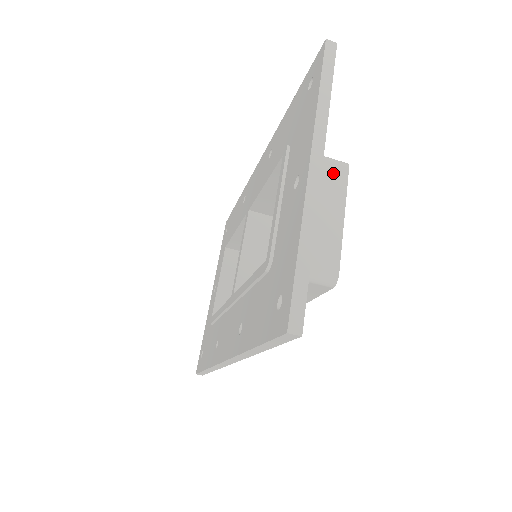
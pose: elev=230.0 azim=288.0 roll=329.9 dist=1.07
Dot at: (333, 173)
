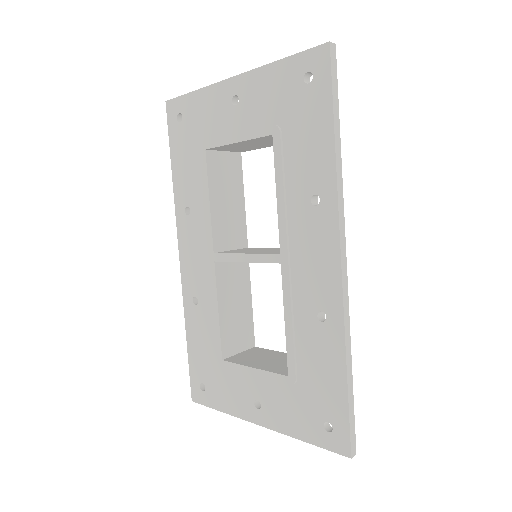
Dot at: occluded
